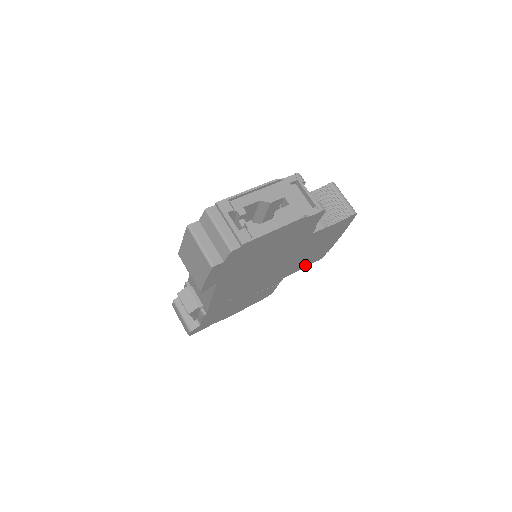
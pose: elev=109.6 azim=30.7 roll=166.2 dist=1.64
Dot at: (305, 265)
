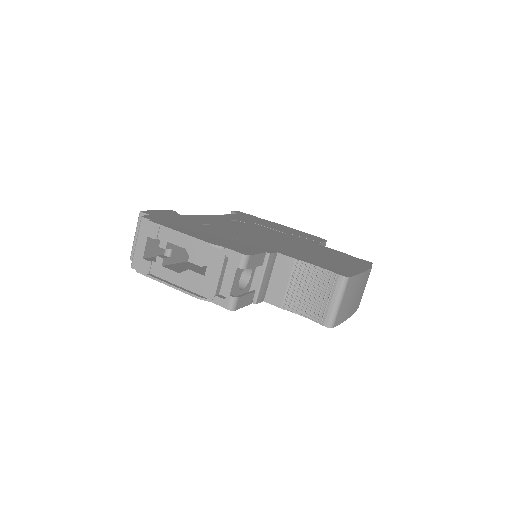
Dot at: occluded
